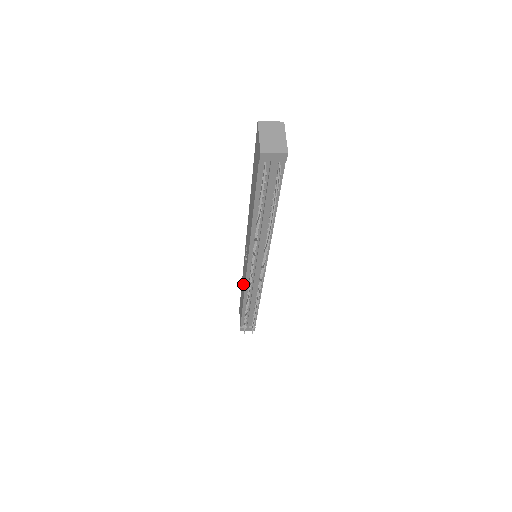
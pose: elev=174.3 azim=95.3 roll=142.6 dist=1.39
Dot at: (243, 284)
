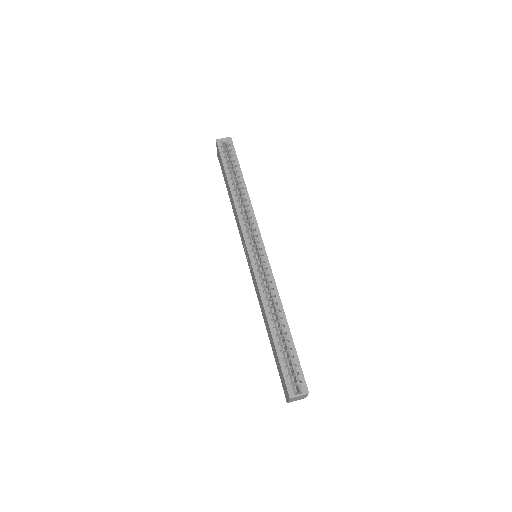
Dot at: (235, 213)
